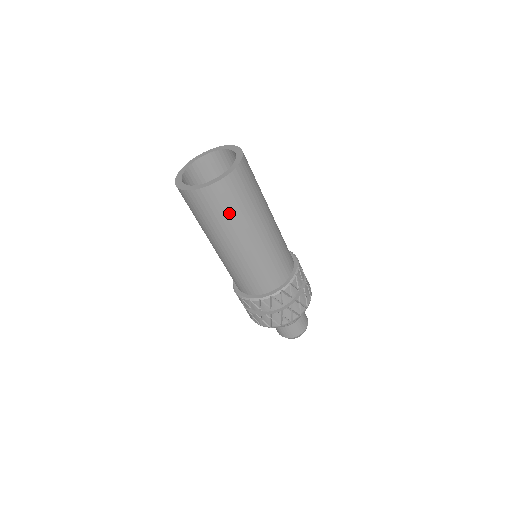
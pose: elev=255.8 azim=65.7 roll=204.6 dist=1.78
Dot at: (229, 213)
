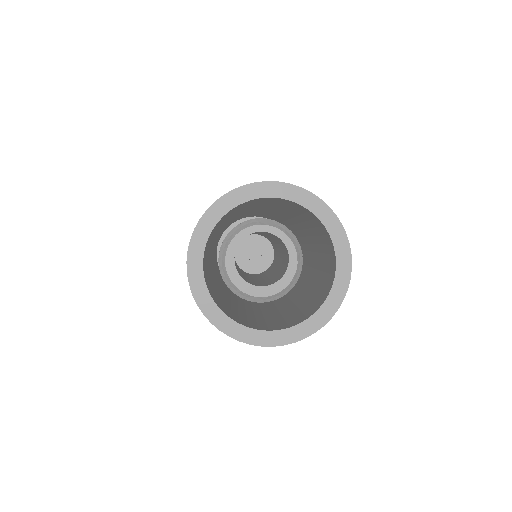
Dot at: occluded
